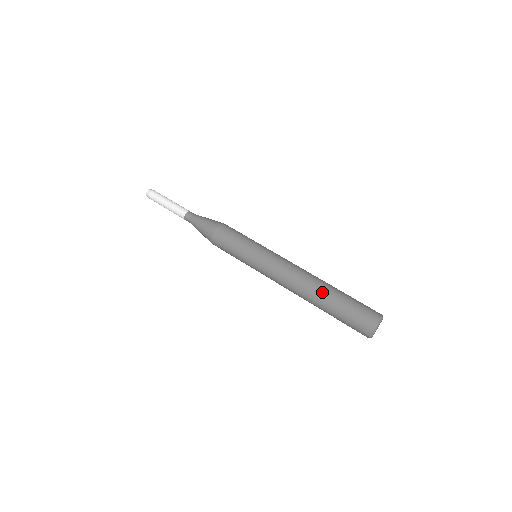
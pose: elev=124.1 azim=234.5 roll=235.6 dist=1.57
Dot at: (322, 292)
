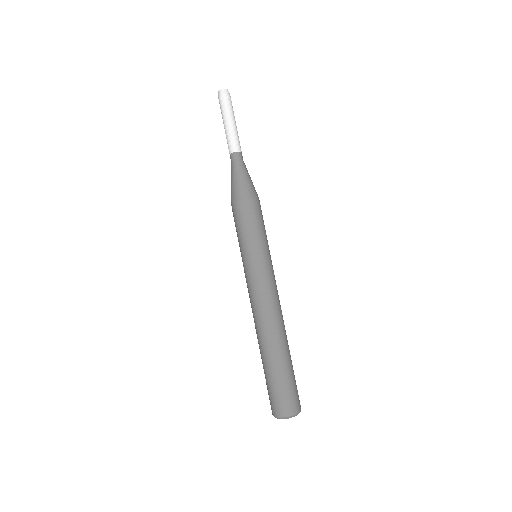
Dot at: (277, 348)
